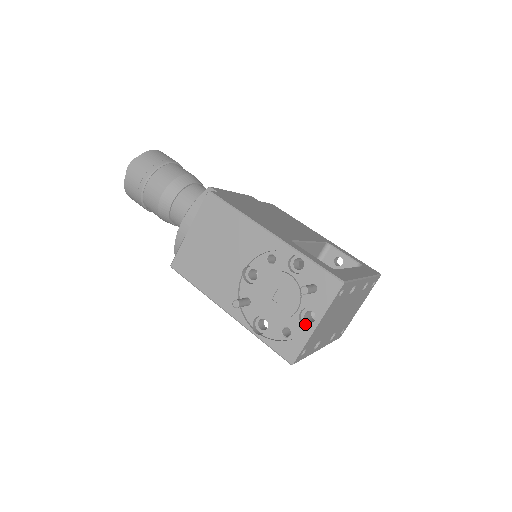
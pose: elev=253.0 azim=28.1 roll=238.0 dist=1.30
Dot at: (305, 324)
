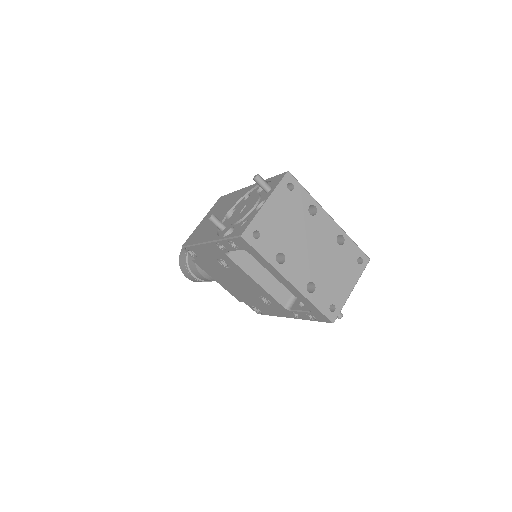
Dot at: occluded
